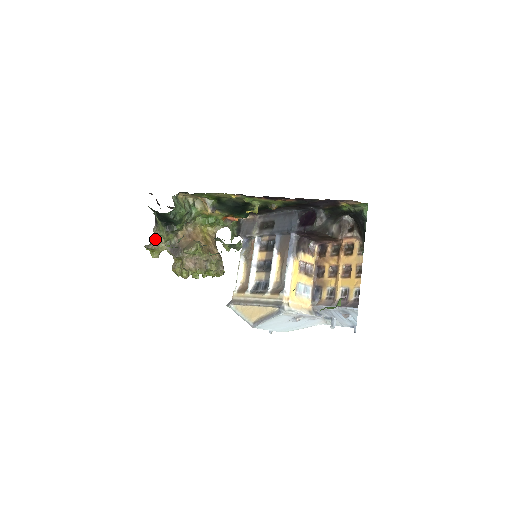
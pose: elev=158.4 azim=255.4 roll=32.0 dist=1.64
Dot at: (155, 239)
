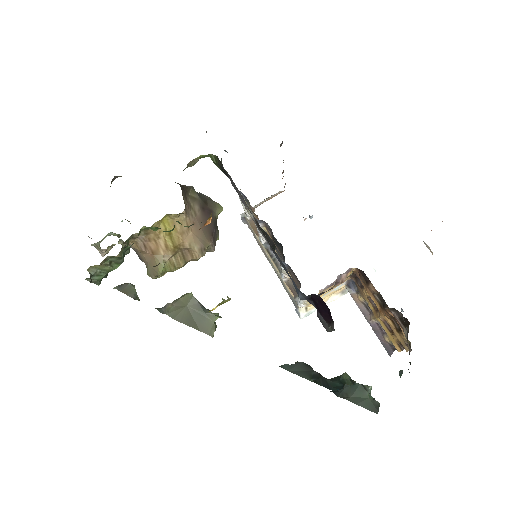
Dot at: (101, 252)
